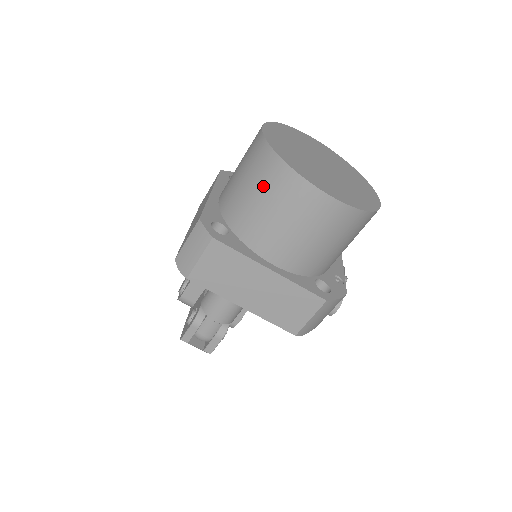
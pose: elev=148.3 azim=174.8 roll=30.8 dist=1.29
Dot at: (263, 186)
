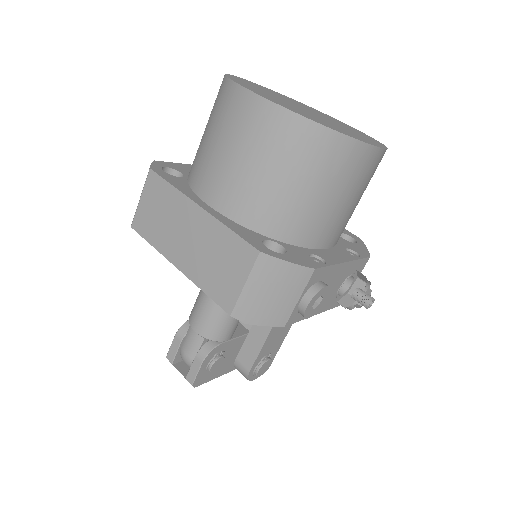
Dot at: (211, 114)
